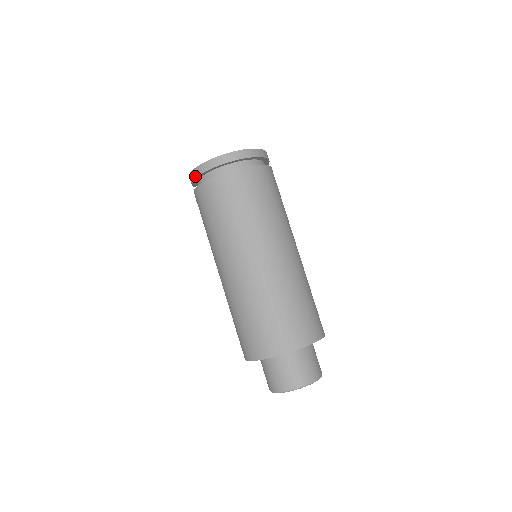
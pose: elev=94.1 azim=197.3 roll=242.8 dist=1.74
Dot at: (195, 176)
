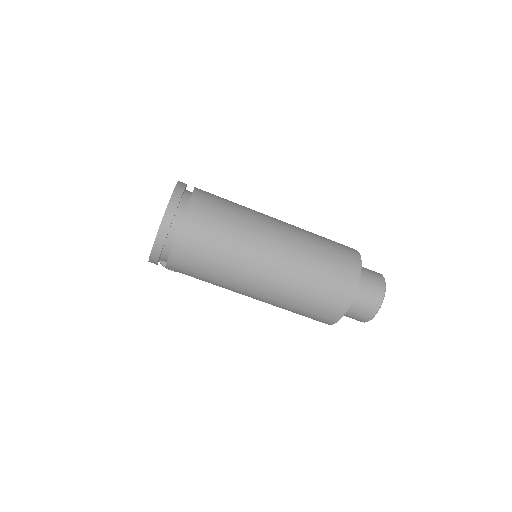
Dot at: (157, 257)
